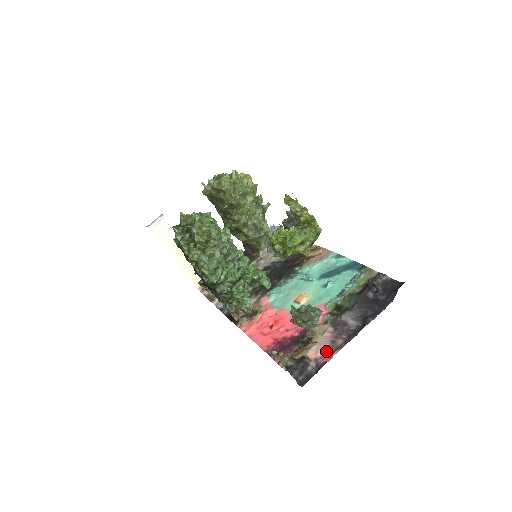
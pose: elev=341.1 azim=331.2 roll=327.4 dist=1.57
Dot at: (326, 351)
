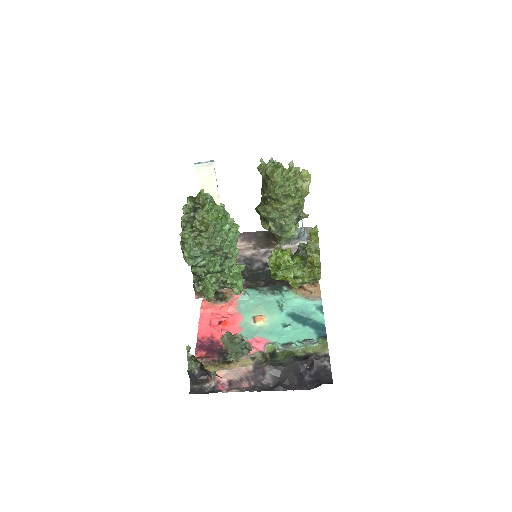
Dot at: (230, 382)
